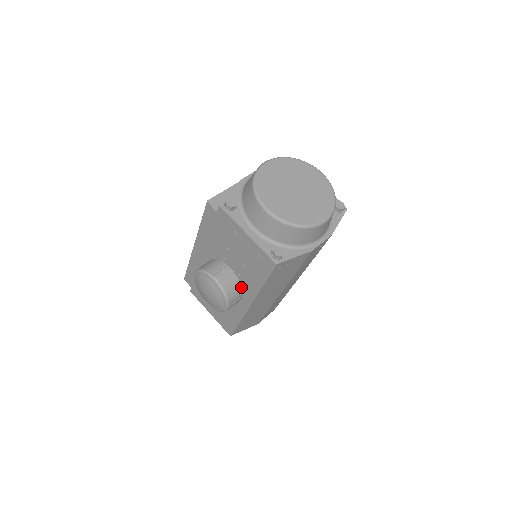
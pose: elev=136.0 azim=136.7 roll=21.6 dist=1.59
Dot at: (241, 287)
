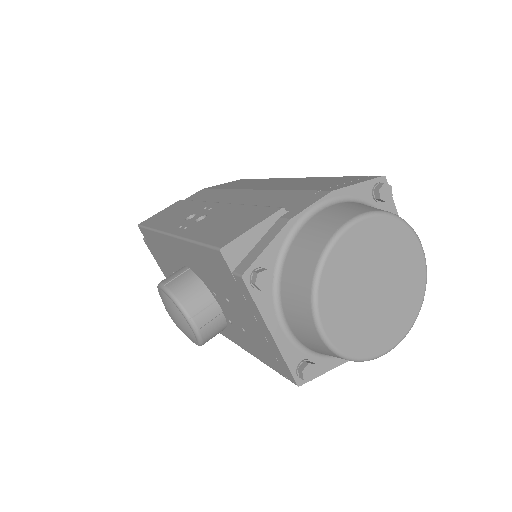
Dot at: (226, 326)
